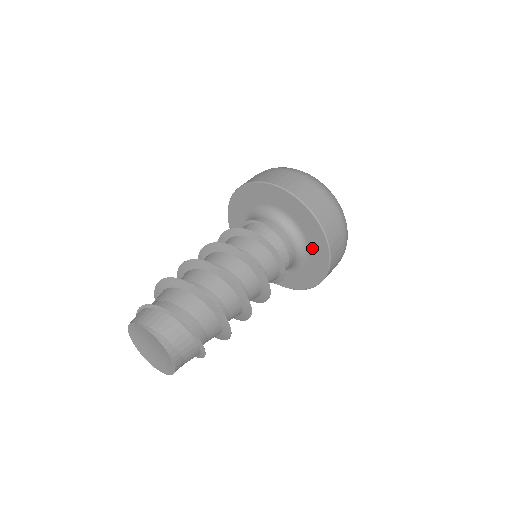
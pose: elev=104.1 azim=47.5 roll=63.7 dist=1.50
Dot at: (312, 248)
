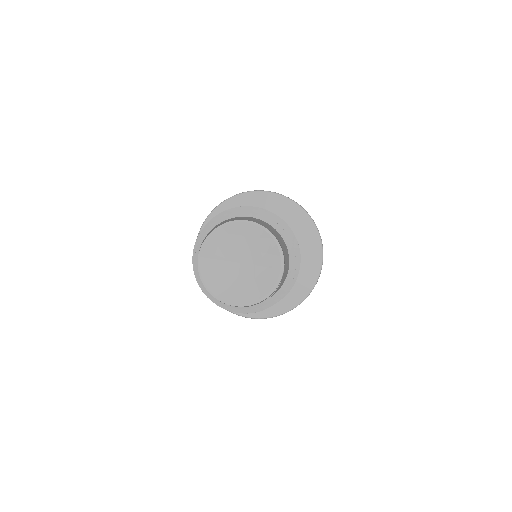
Dot at: (298, 234)
